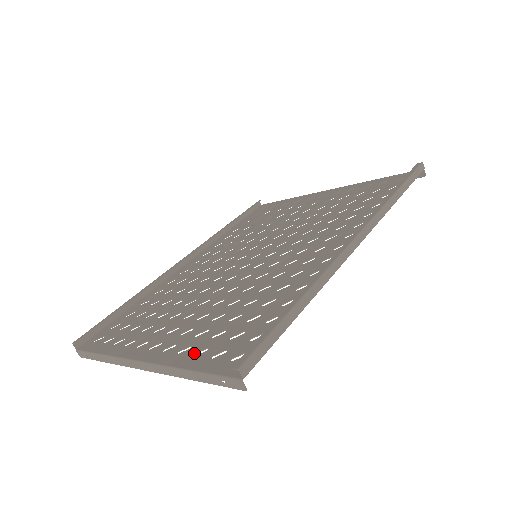
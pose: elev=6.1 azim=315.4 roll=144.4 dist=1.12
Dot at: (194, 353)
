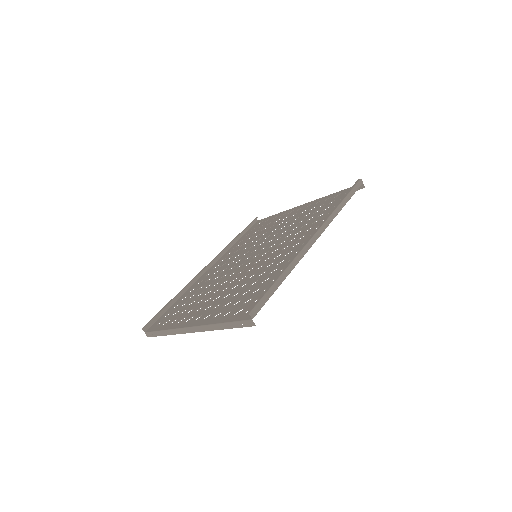
Dot at: (223, 315)
